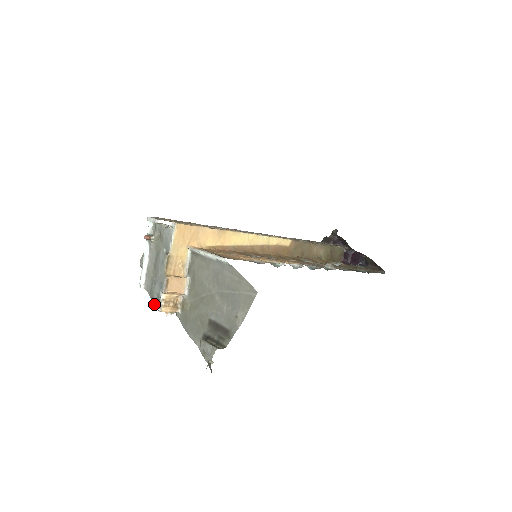
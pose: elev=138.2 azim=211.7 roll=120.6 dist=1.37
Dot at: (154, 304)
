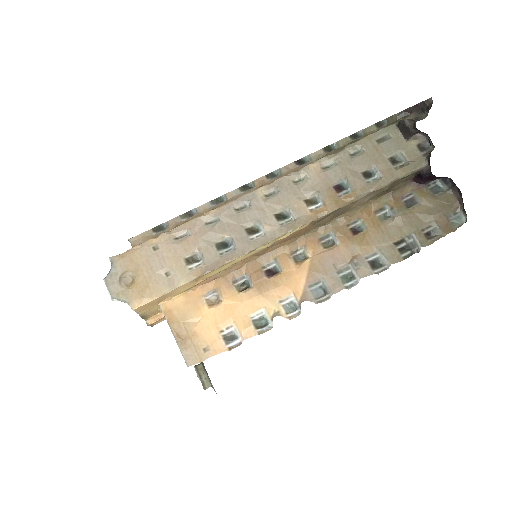
Dot at: occluded
